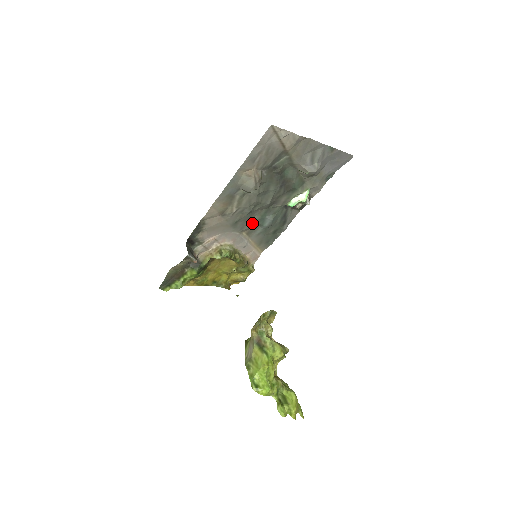
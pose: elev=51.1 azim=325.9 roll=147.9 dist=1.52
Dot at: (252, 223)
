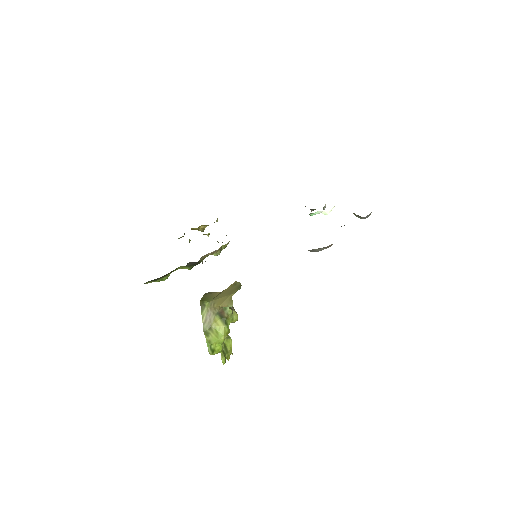
Dot at: occluded
